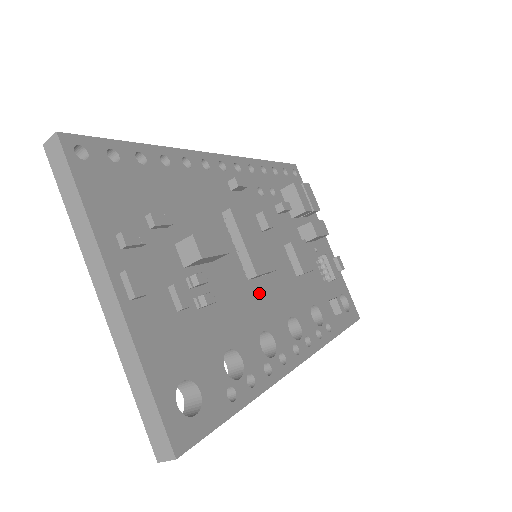
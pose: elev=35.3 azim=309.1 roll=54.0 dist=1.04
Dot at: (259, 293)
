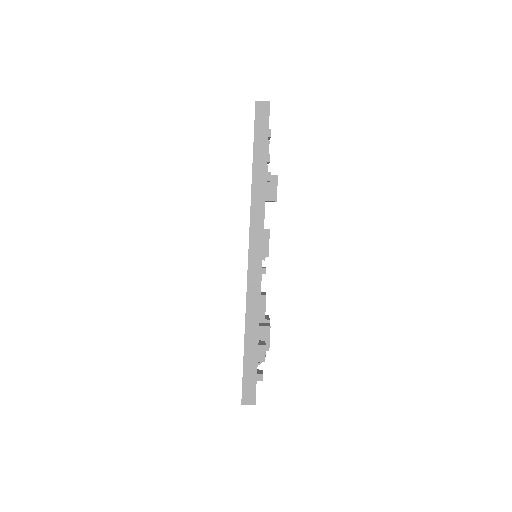
Dot at: occluded
